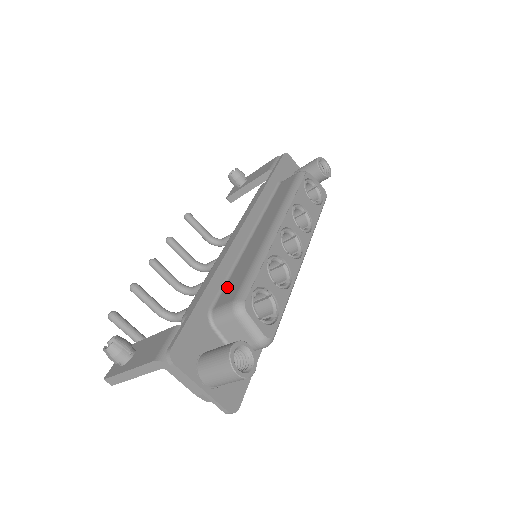
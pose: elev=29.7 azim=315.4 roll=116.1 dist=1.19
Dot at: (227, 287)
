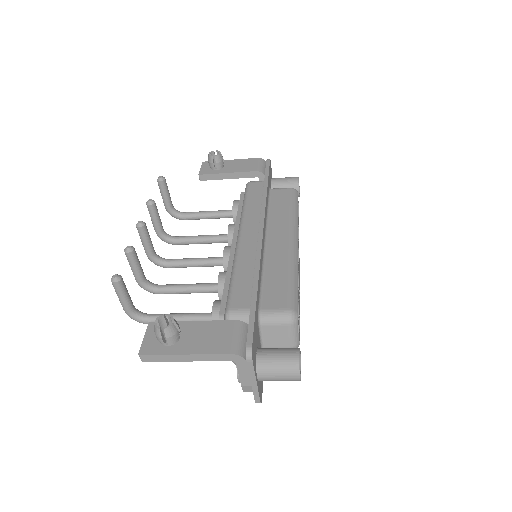
Dot at: (267, 290)
